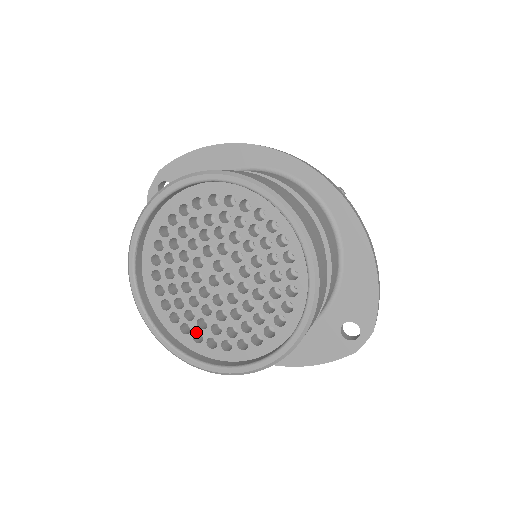
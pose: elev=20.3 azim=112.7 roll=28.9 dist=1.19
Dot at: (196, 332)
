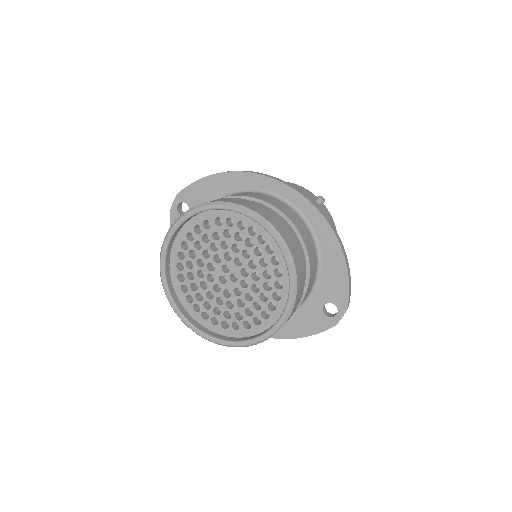
Dot at: (213, 317)
